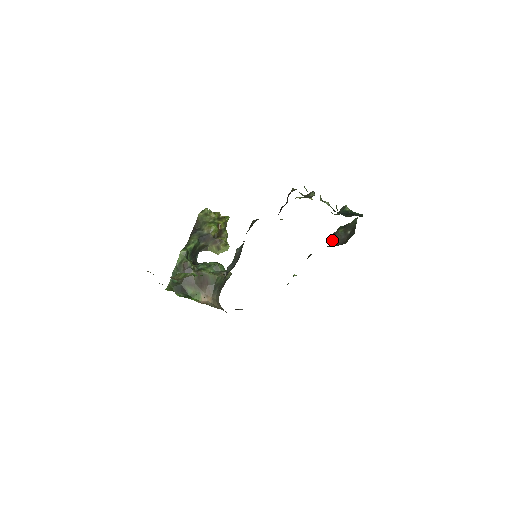
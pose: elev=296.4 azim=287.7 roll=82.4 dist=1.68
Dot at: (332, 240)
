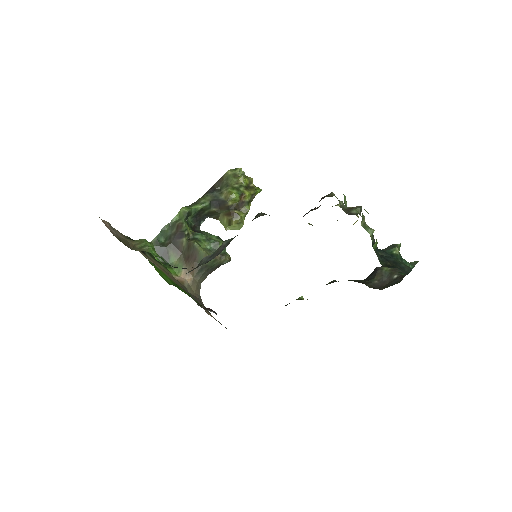
Dot at: (370, 275)
